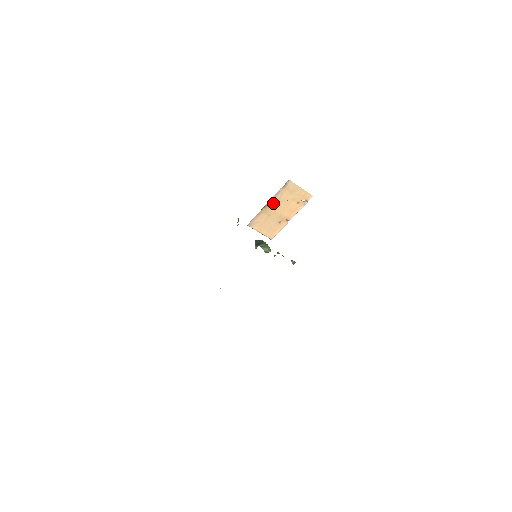
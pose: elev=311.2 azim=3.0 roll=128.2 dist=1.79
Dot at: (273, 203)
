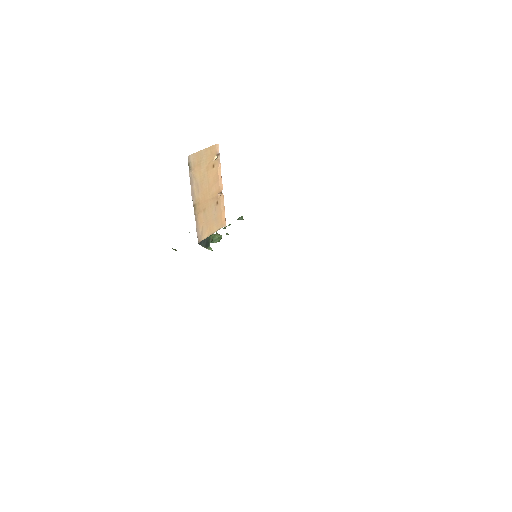
Dot at: (196, 195)
